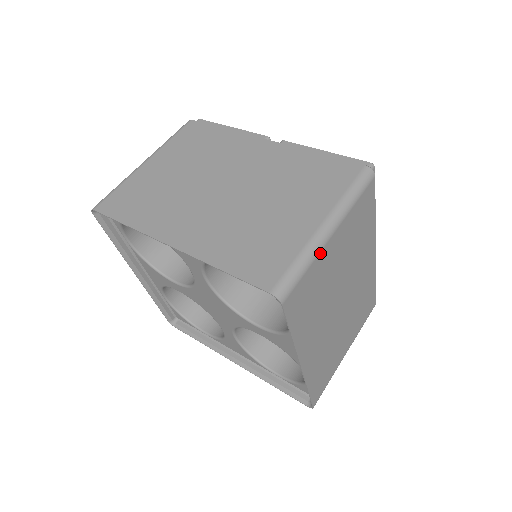
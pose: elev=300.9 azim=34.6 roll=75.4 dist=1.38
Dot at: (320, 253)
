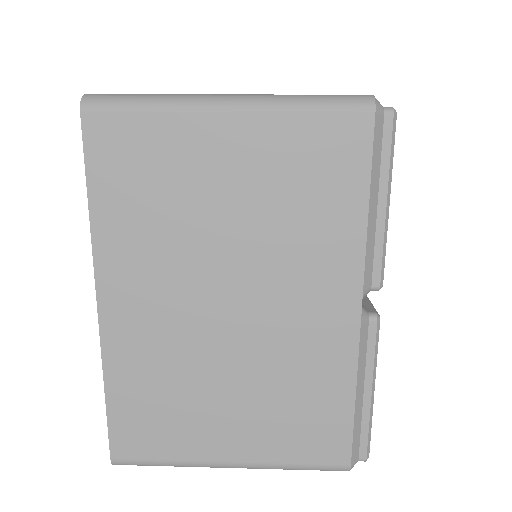
Dot at: (187, 114)
